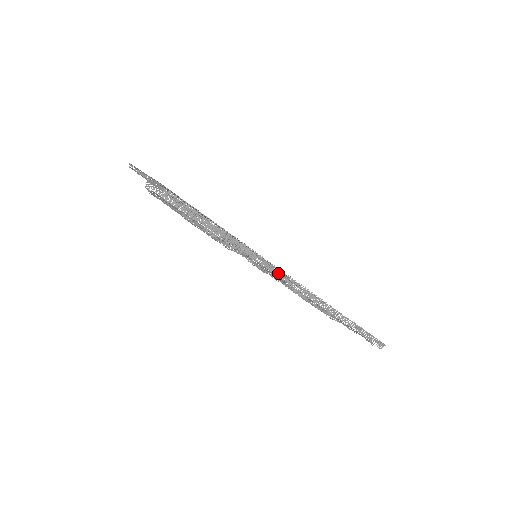
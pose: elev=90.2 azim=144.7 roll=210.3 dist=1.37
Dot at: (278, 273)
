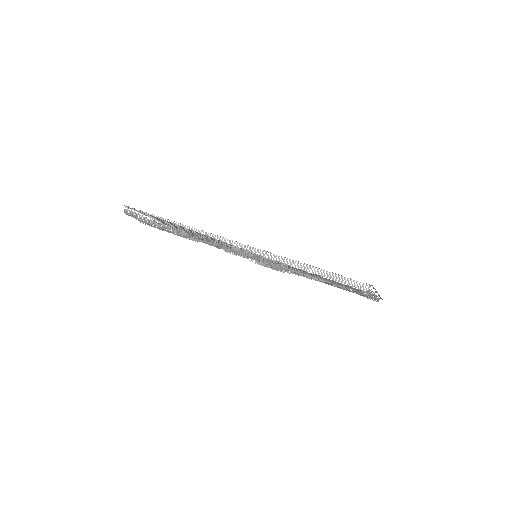
Dot at: (216, 239)
